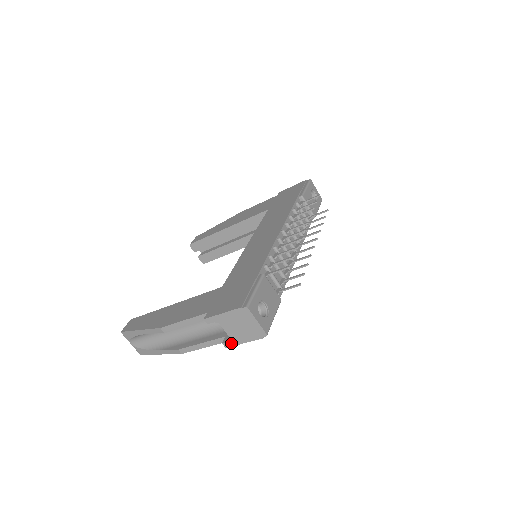
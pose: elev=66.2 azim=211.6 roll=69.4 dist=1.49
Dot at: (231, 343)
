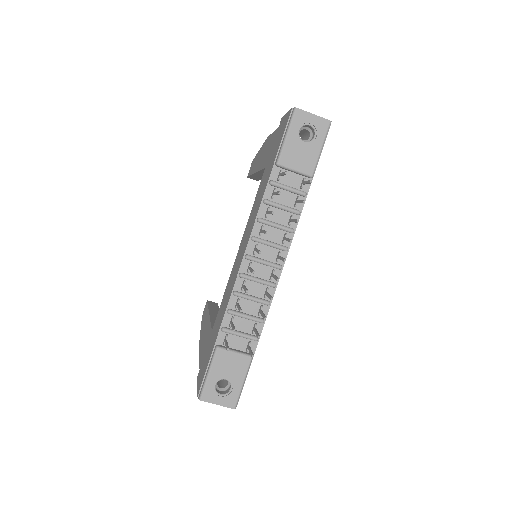
Dot at: occluded
